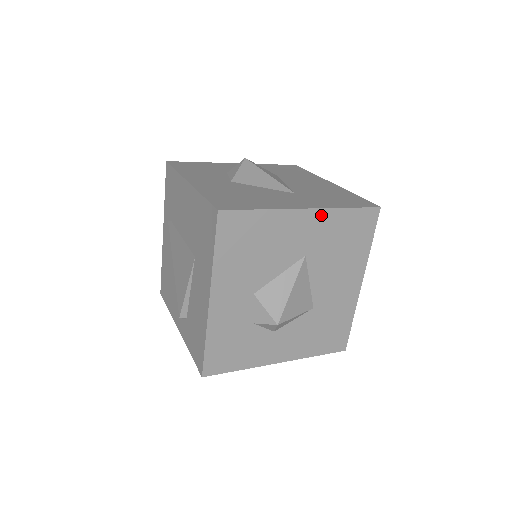
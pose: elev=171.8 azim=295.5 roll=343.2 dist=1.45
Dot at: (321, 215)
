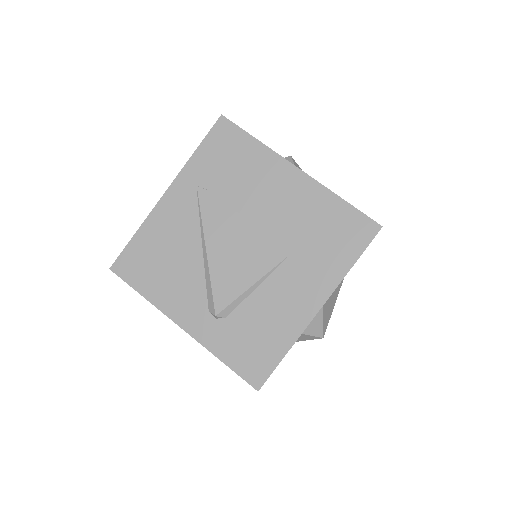
Dot at: occluded
